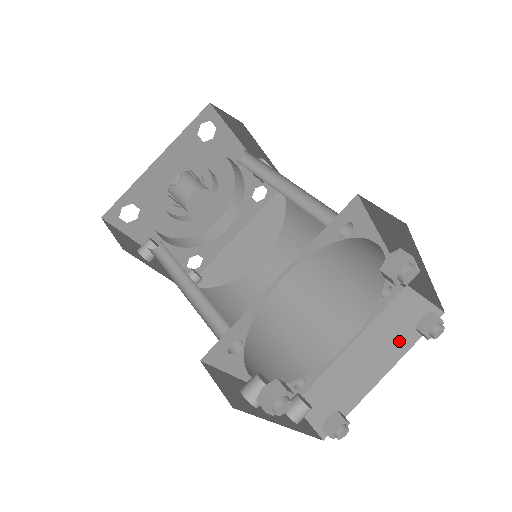
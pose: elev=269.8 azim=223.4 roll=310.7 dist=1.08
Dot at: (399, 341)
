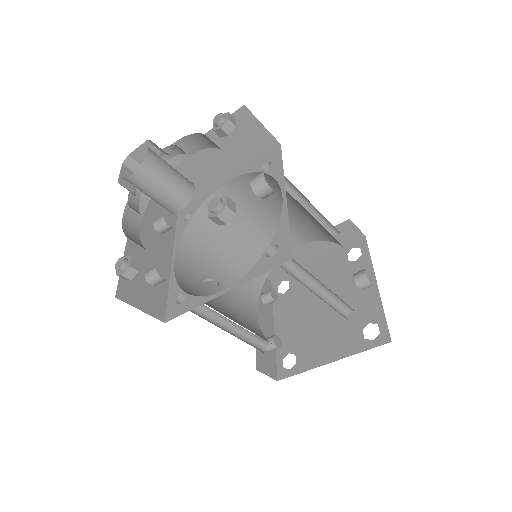
Dot at: (331, 246)
